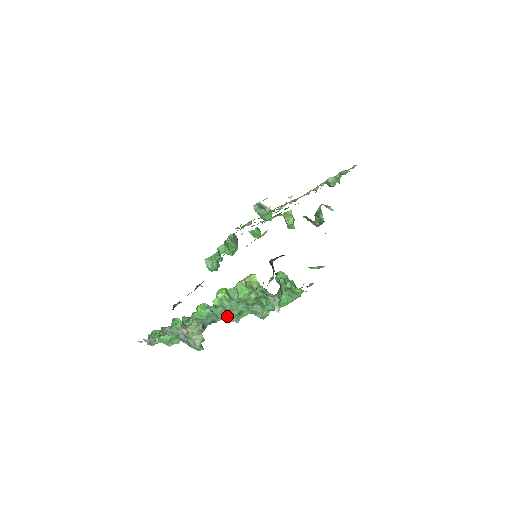
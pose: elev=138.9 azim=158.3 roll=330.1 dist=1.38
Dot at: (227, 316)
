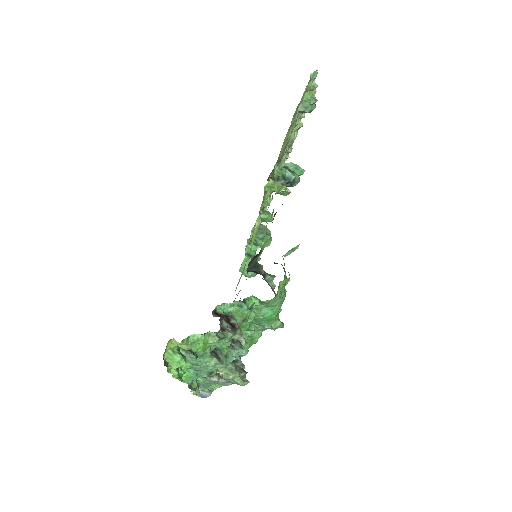
Dot at: (212, 366)
